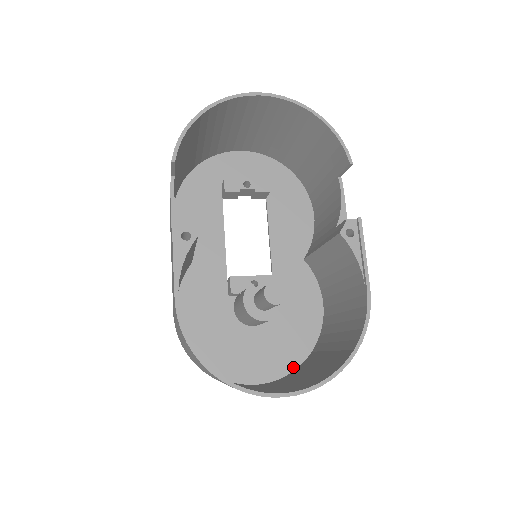
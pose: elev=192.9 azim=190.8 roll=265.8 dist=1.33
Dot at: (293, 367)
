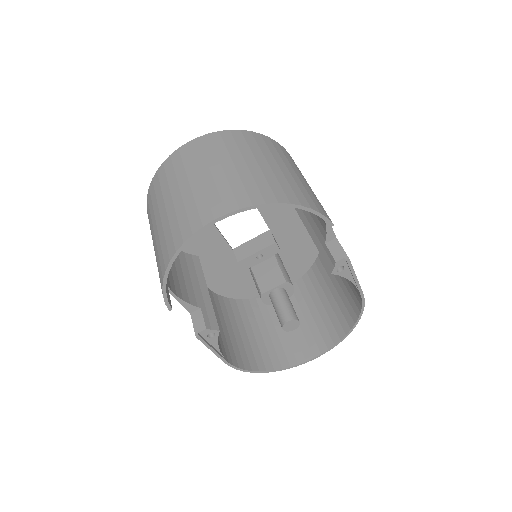
Dot at: (306, 270)
